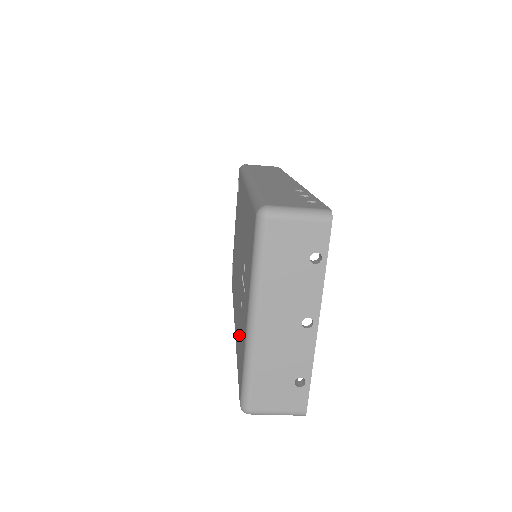
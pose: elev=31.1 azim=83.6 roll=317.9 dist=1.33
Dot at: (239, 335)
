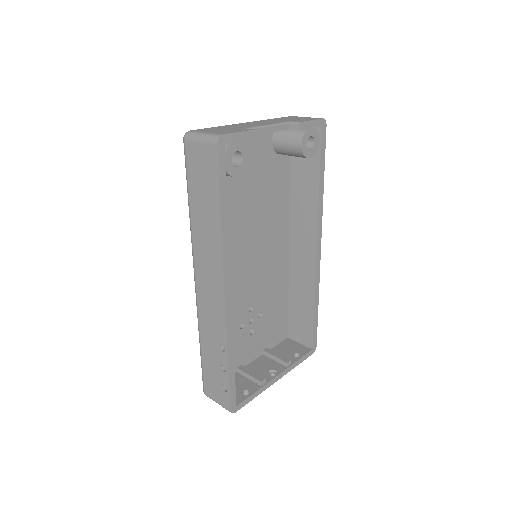
Dot at: occluded
